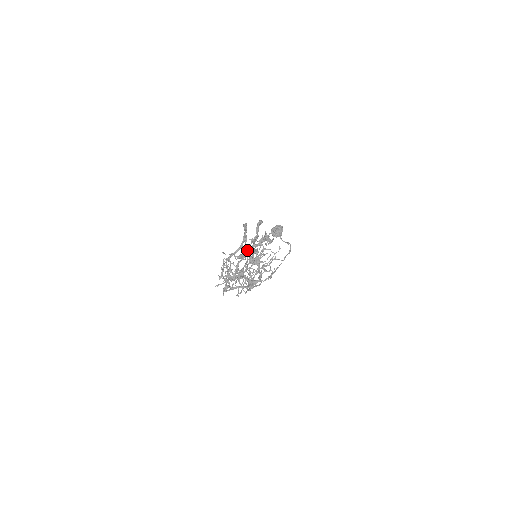
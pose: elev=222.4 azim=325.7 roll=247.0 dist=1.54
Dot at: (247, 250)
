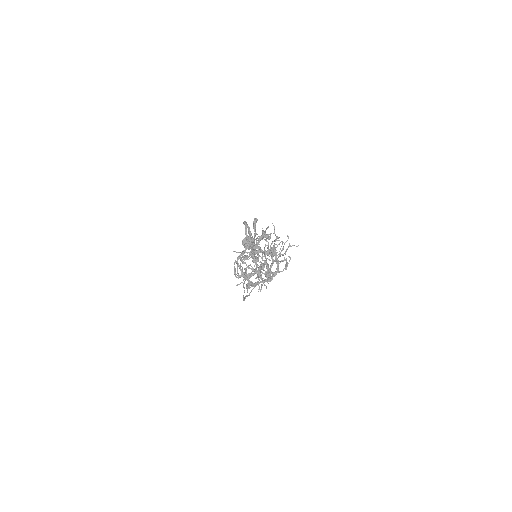
Dot at: (256, 245)
